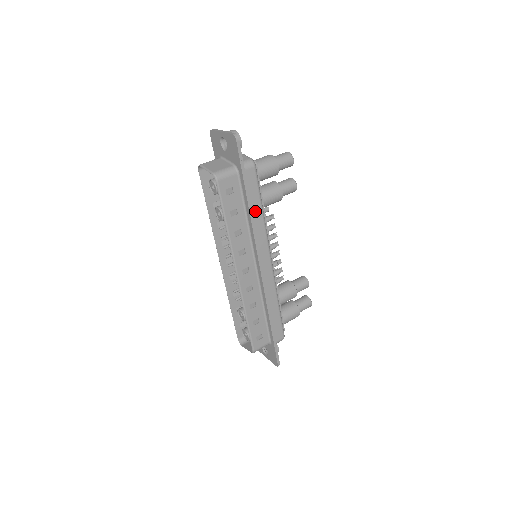
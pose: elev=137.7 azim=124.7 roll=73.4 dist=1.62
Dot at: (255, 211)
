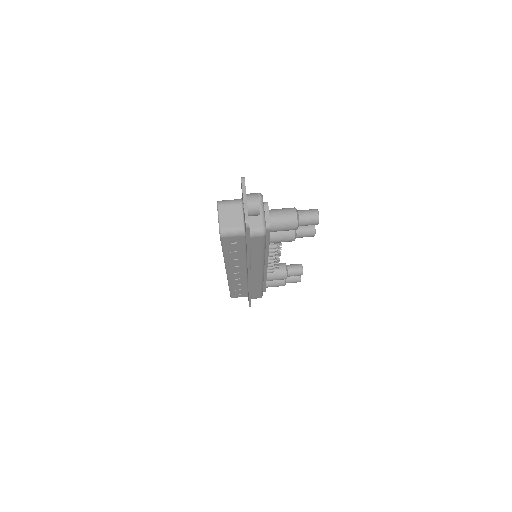
Dot at: (255, 254)
